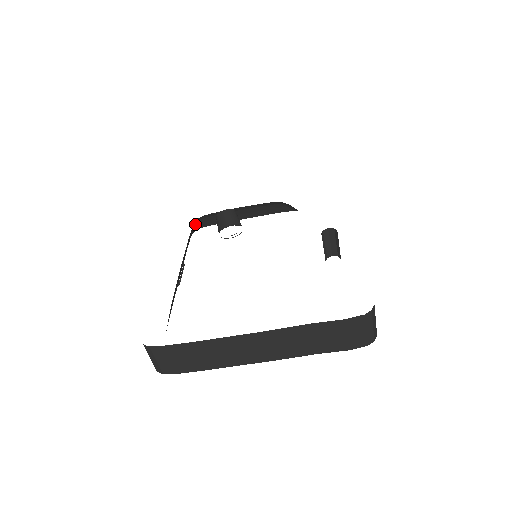
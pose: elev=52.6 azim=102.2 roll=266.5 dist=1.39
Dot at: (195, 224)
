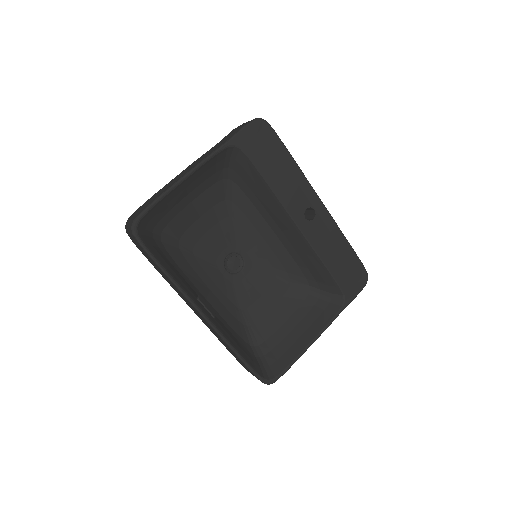
Dot at: (258, 362)
